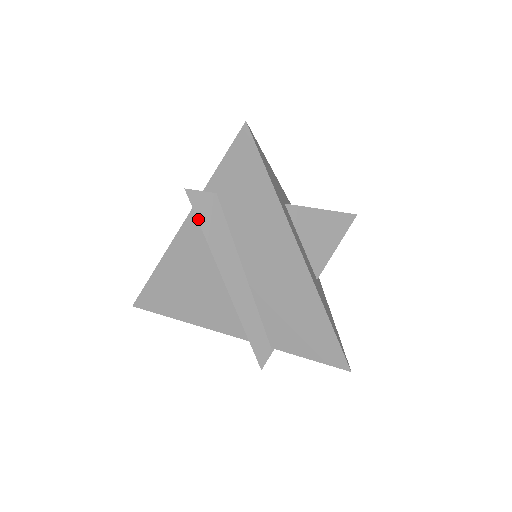
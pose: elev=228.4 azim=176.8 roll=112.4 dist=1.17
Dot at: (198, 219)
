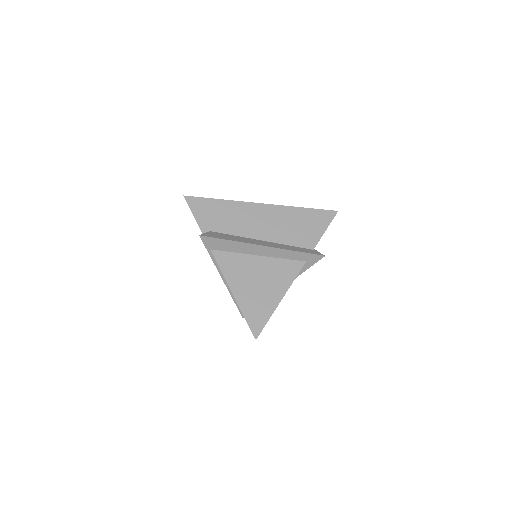
Dot at: (219, 238)
